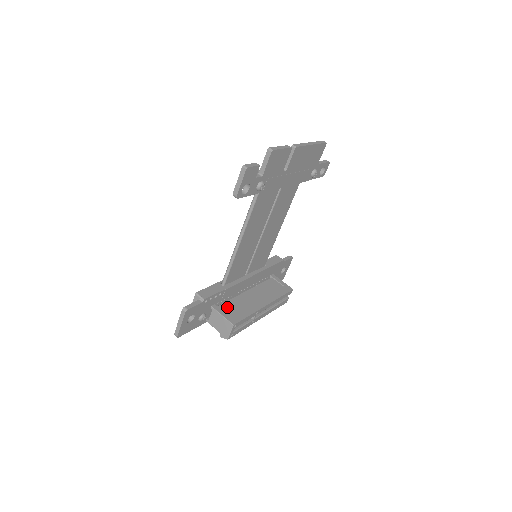
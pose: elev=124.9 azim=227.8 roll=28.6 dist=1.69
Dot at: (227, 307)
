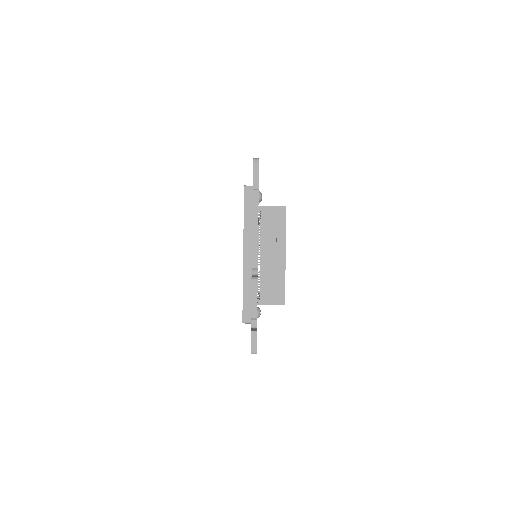
Dot at: (265, 292)
